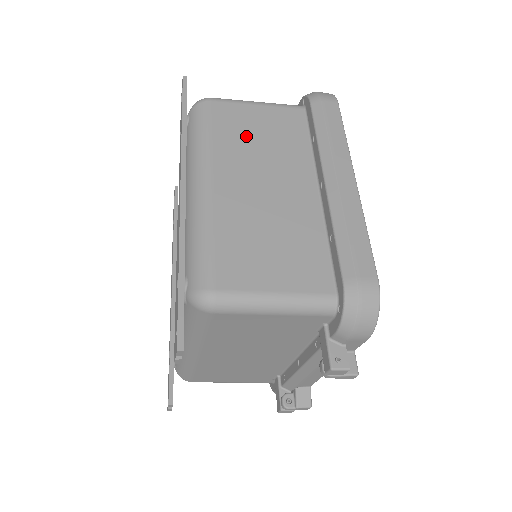
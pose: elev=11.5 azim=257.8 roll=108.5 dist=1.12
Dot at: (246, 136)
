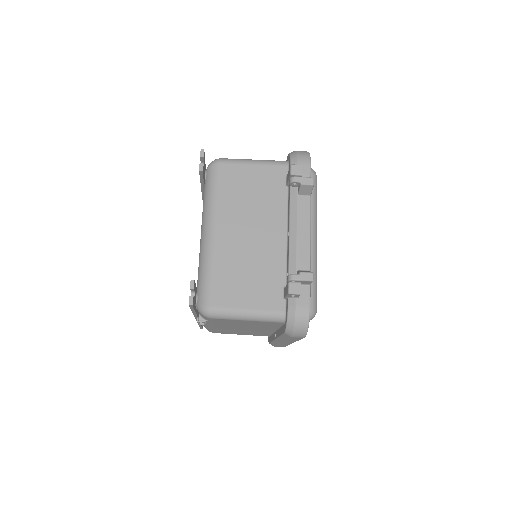
Dot at: occluded
